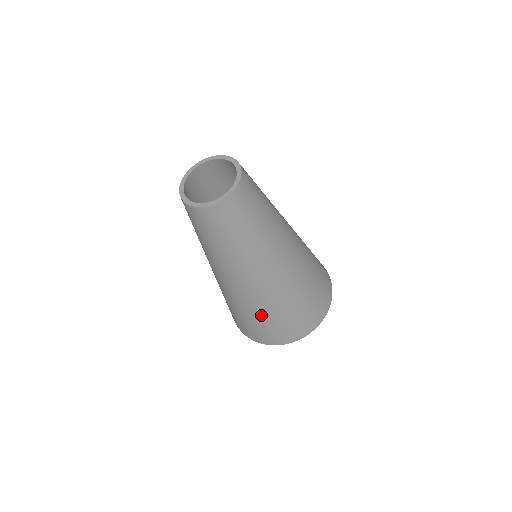
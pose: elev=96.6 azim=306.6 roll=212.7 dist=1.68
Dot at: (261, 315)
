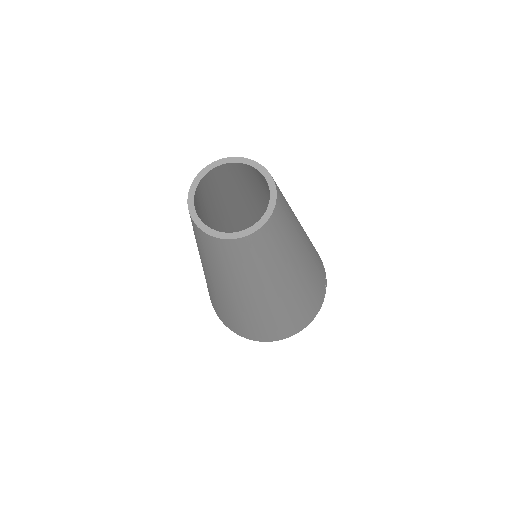
Dot at: (229, 313)
